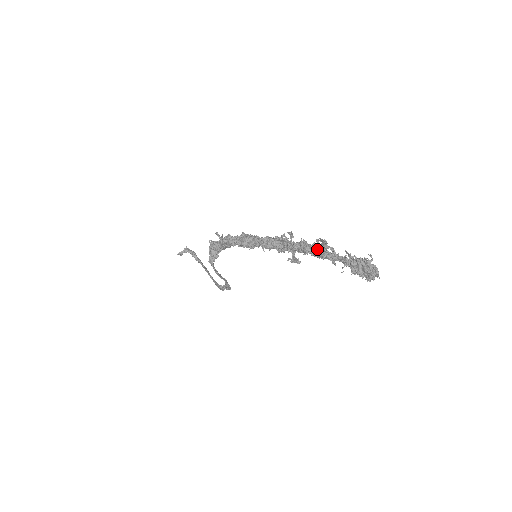
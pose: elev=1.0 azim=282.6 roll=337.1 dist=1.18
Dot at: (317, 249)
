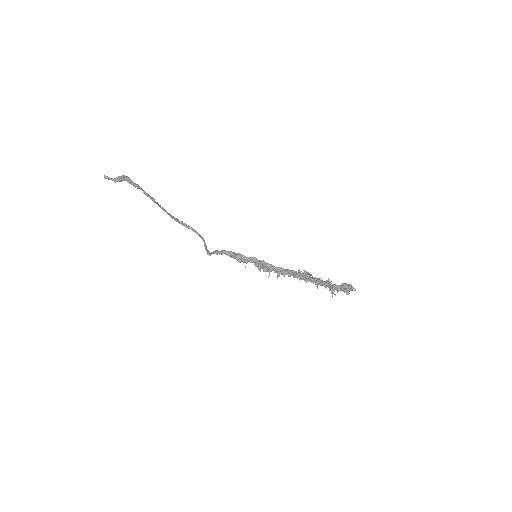
Dot at: (324, 285)
